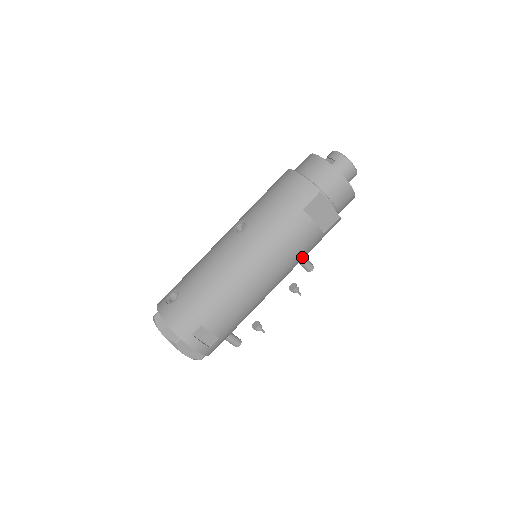
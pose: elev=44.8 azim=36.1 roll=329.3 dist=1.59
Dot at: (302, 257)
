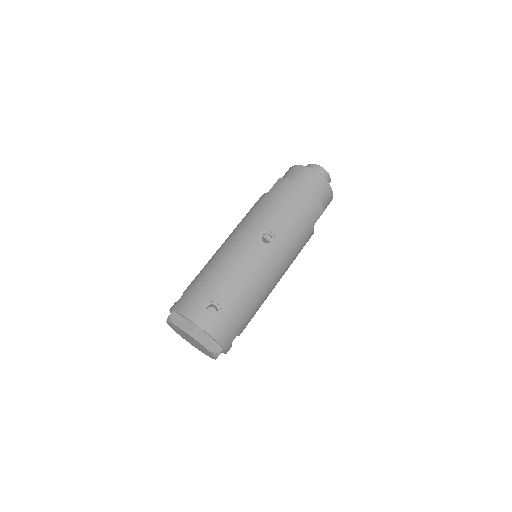
Dot at: occluded
